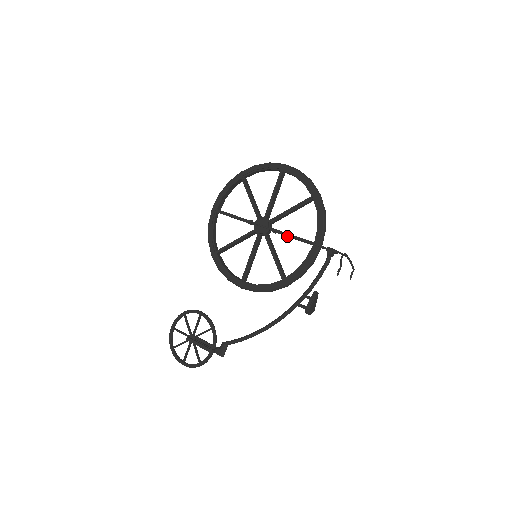
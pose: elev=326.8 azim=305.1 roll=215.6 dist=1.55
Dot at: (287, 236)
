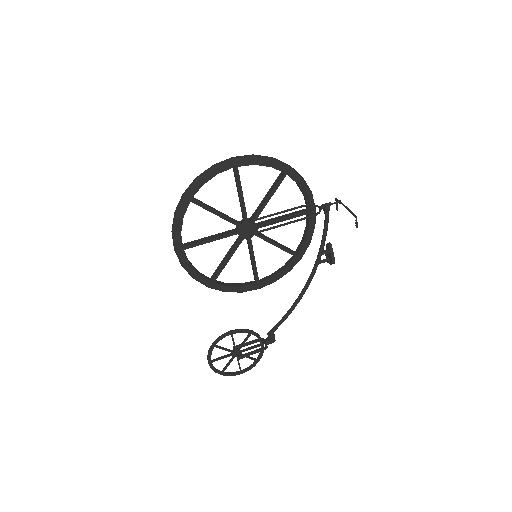
Dot at: occluded
